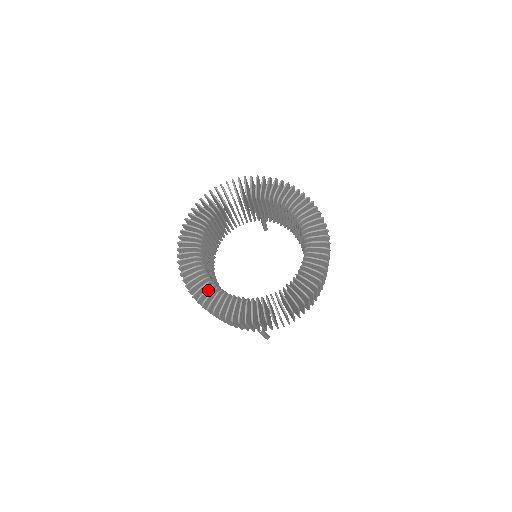
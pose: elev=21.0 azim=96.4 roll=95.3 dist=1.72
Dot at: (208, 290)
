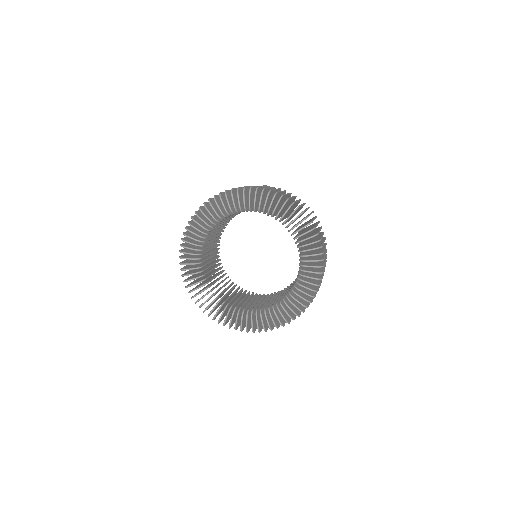
Dot at: (216, 306)
